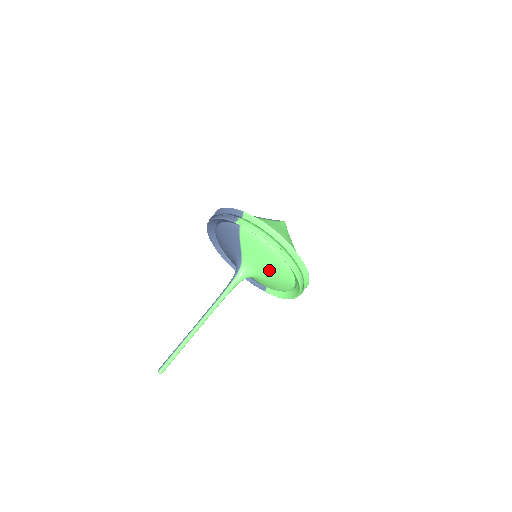
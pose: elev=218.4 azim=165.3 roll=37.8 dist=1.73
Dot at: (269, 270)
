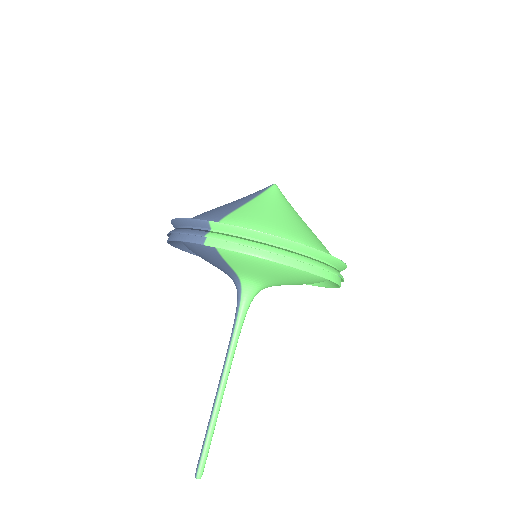
Dot at: (284, 279)
